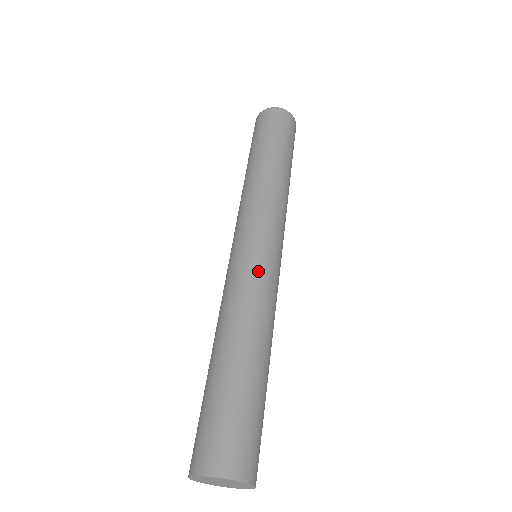
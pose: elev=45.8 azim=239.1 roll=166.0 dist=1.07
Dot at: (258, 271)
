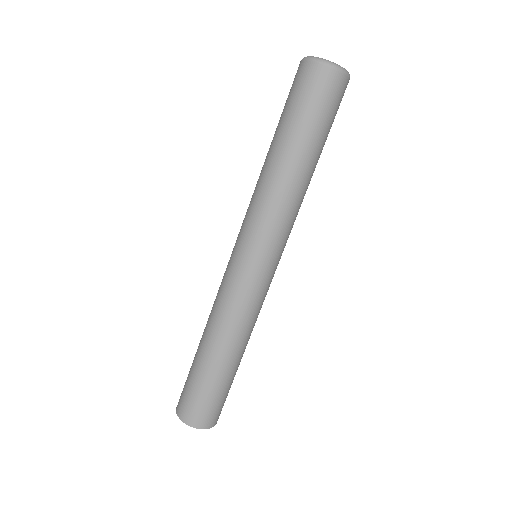
Dot at: (249, 292)
